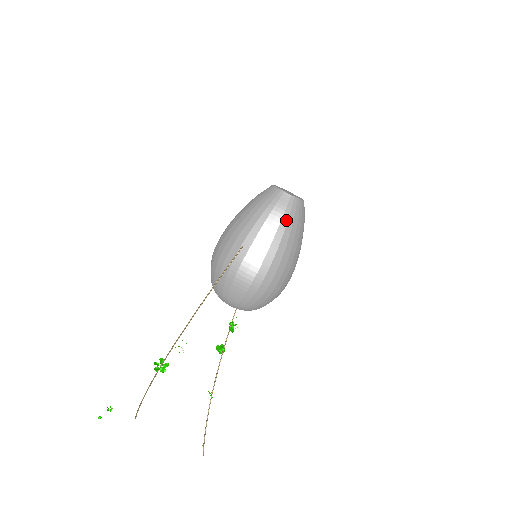
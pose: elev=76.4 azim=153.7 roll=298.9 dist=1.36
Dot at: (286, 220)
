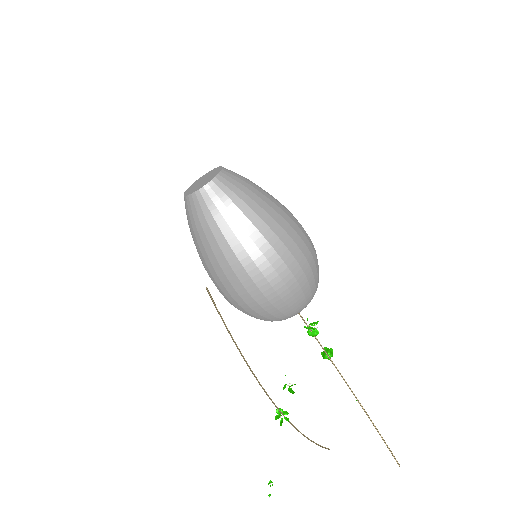
Dot at: (213, 223)
